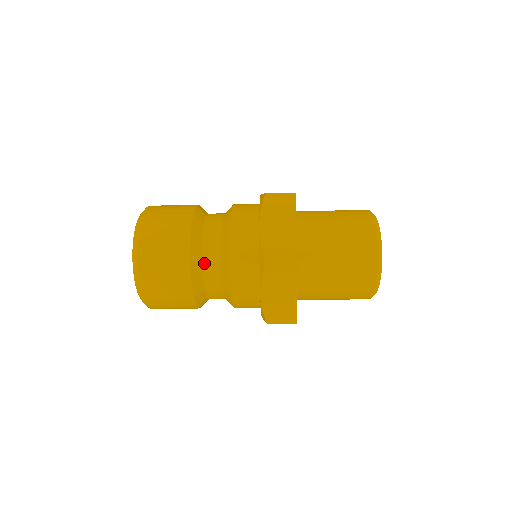
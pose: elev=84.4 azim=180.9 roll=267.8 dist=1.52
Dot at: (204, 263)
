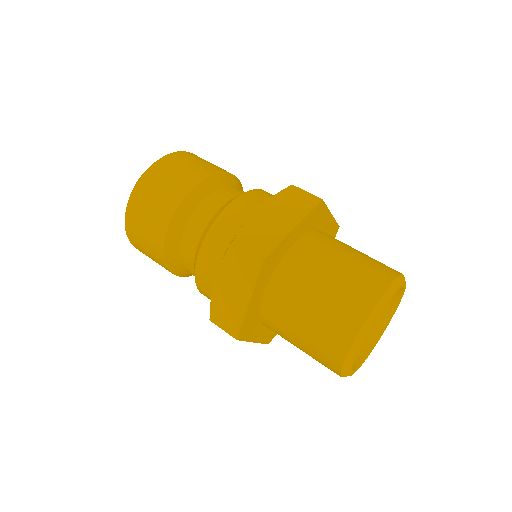
Dot at: (191, 219)
